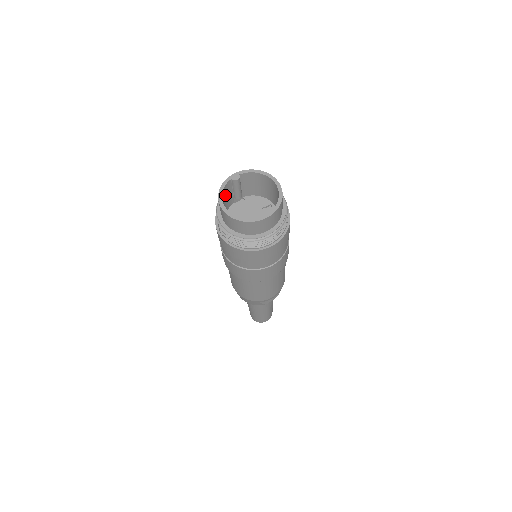
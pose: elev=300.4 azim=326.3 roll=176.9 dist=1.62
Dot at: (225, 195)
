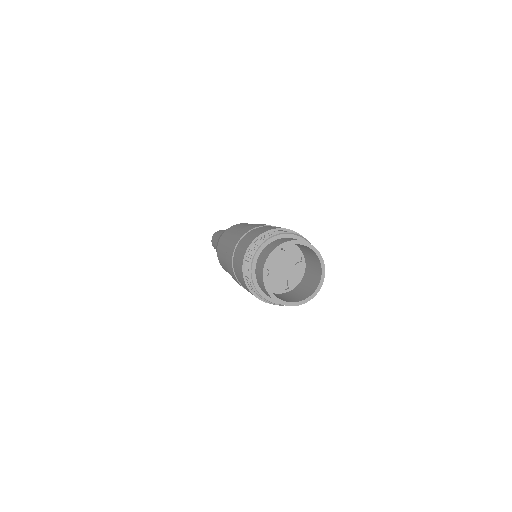
Dot at: occluded
